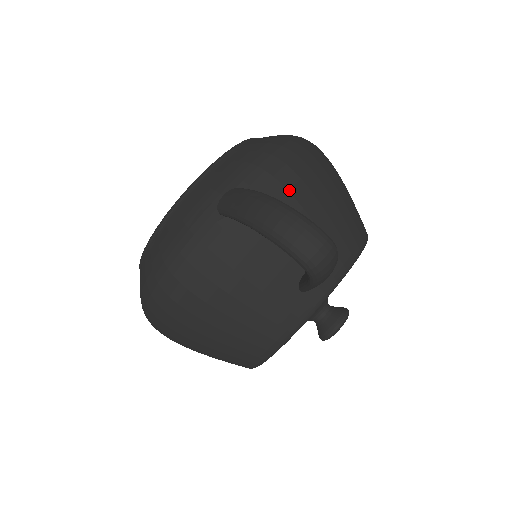
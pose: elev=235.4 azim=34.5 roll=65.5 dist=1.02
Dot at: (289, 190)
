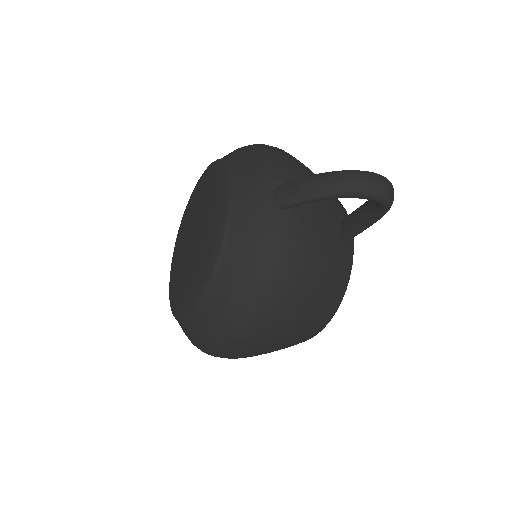
Dot at: (303, 175)
